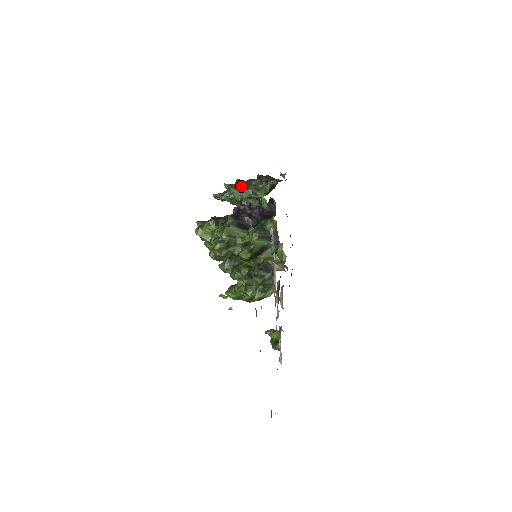
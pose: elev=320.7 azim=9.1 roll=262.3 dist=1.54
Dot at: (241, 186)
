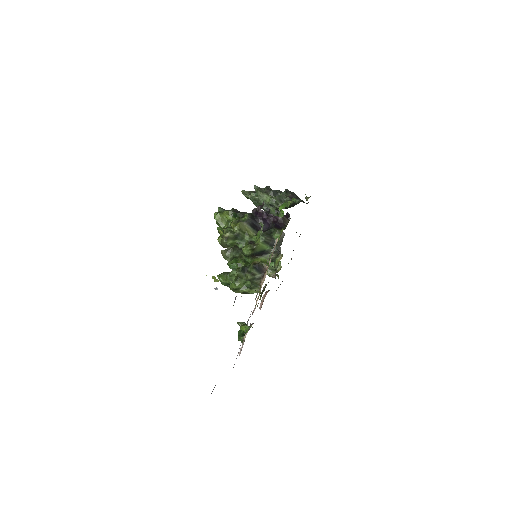
Dot at: (268, 192)
